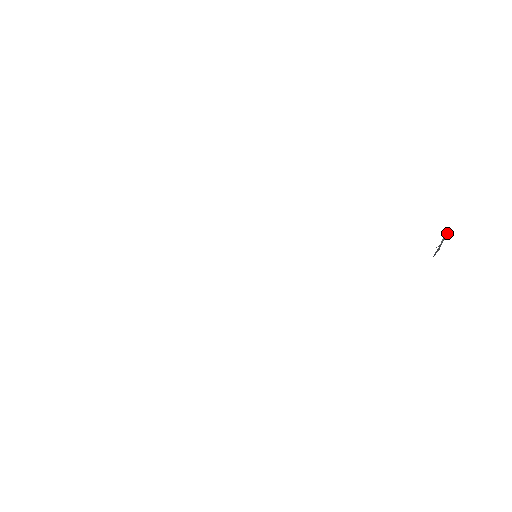
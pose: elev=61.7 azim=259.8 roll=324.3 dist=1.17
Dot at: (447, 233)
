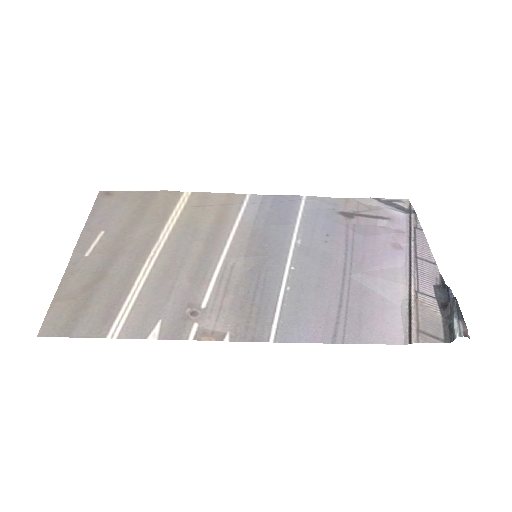
Dot at: (453, 338)
